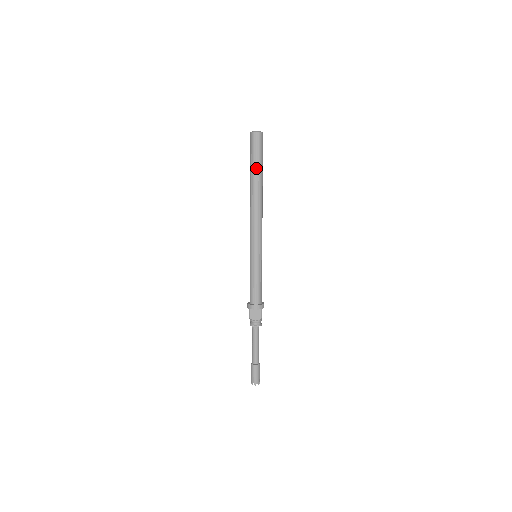
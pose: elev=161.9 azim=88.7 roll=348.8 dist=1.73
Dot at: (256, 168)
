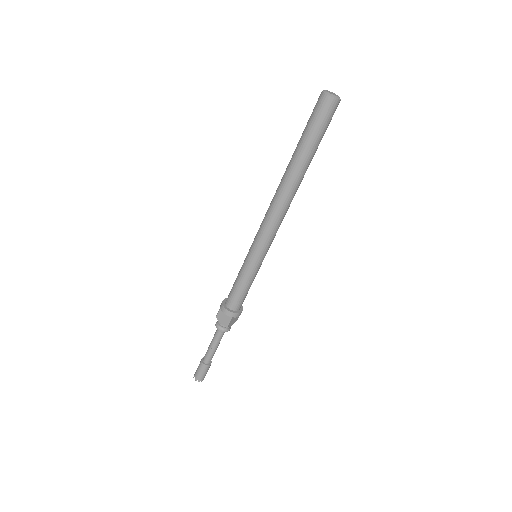
Dot at: (315, 152)
